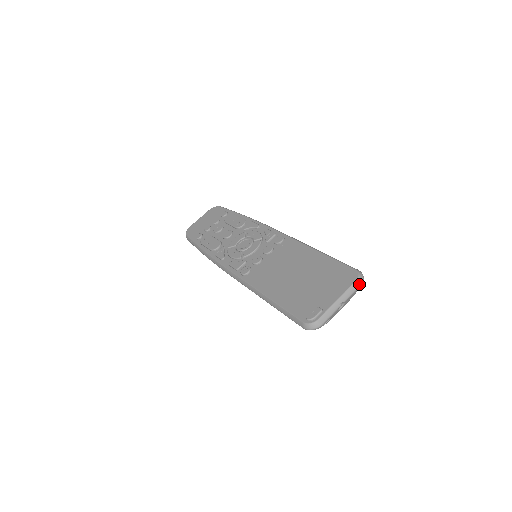
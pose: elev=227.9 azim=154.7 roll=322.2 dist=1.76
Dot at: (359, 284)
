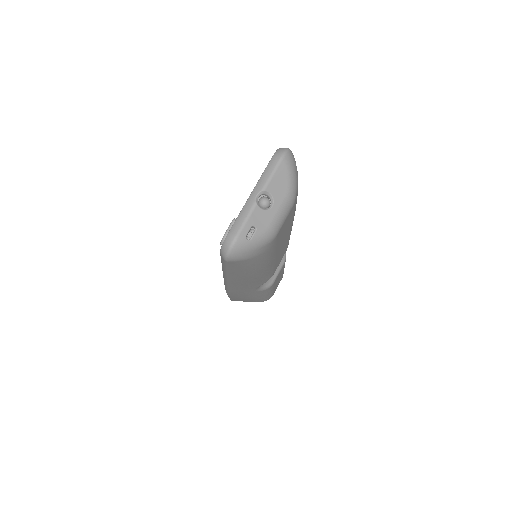
Dot at: (278, 158)
